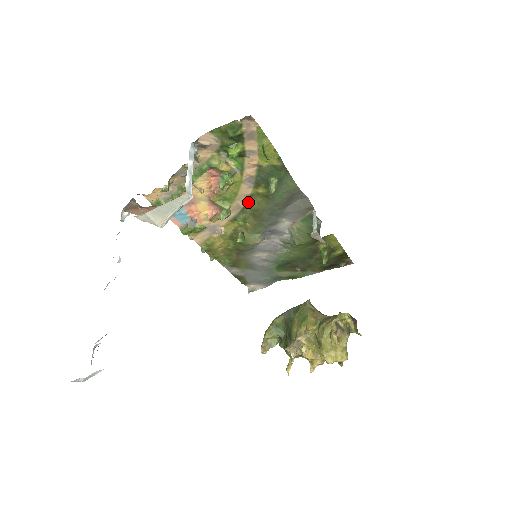
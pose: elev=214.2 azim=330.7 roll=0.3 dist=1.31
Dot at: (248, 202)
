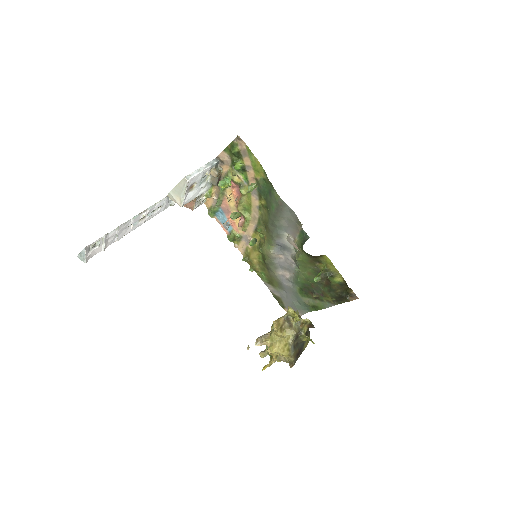
Dot at: (260, 214)
